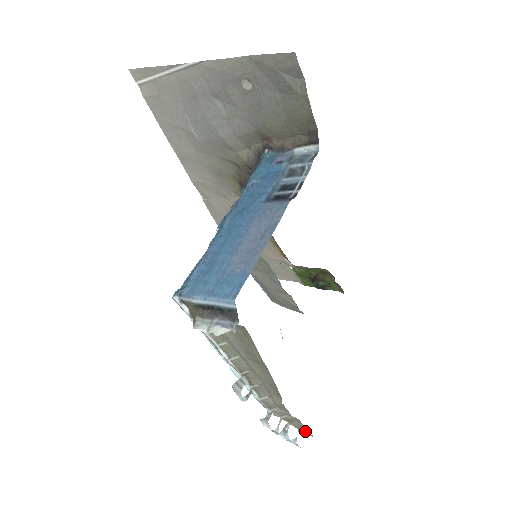
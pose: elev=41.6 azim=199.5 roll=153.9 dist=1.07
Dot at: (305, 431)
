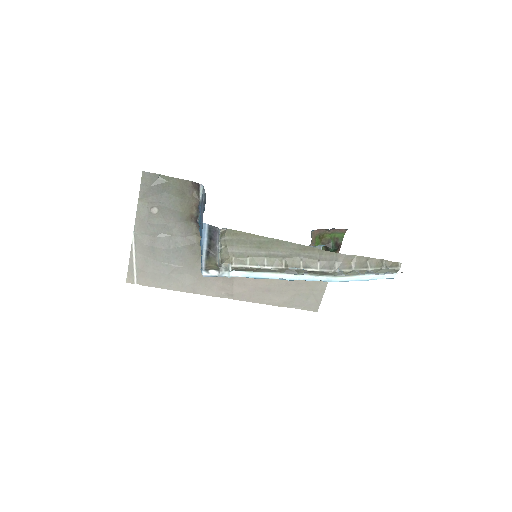
Dot at: (388, 264)
